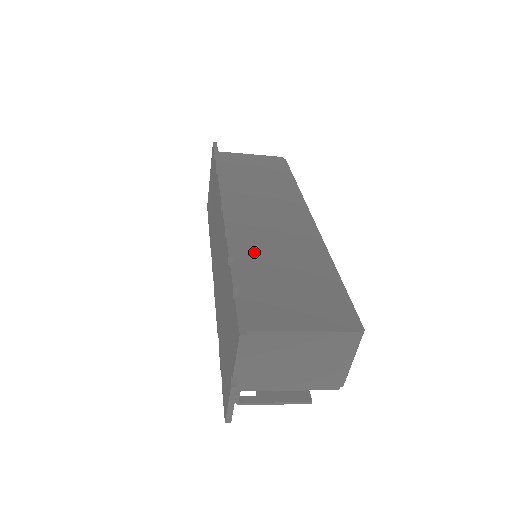
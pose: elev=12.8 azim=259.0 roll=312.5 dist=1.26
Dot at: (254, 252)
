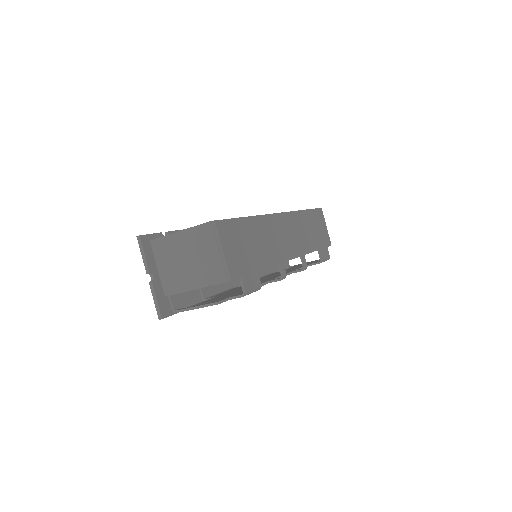
Dot at: occluded
